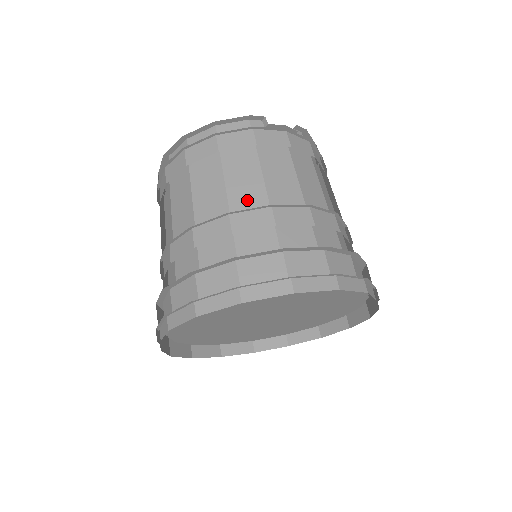
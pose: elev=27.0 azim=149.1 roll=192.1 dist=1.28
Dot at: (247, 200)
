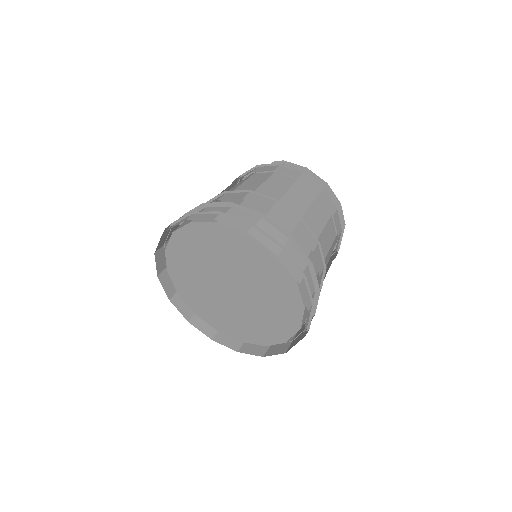
Dot at: occluded
